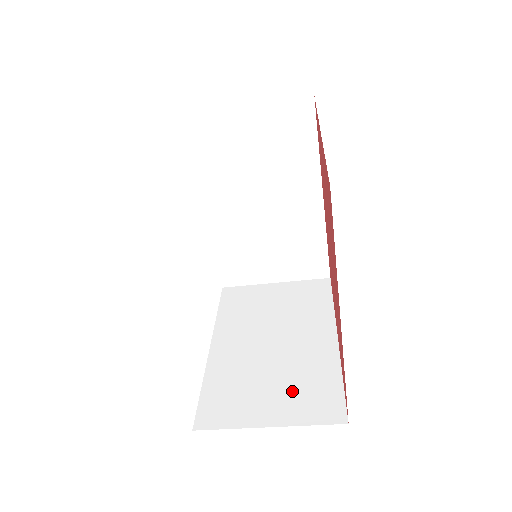
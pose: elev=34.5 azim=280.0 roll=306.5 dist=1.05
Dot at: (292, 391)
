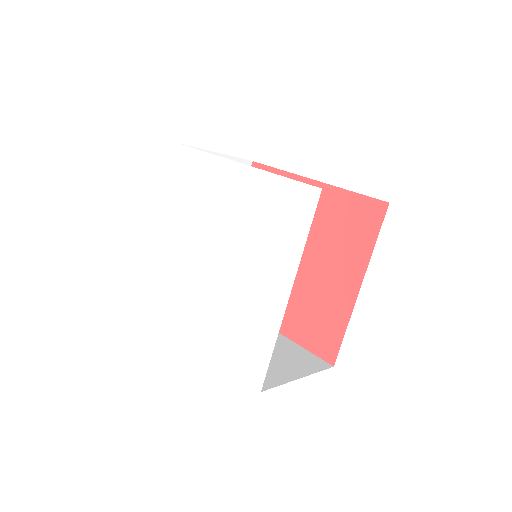
Dot at: occluded
